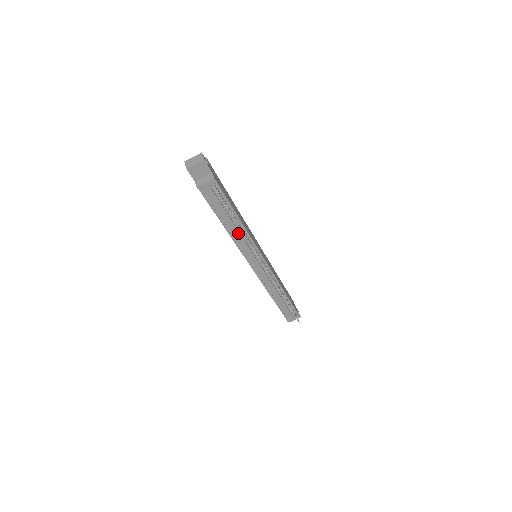
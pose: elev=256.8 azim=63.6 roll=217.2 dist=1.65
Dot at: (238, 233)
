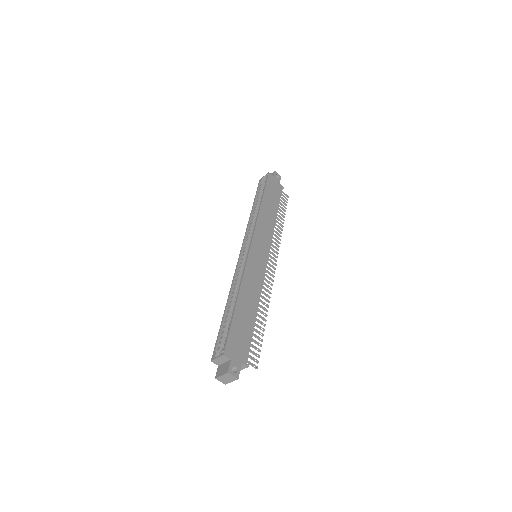
Dot at: occluded
